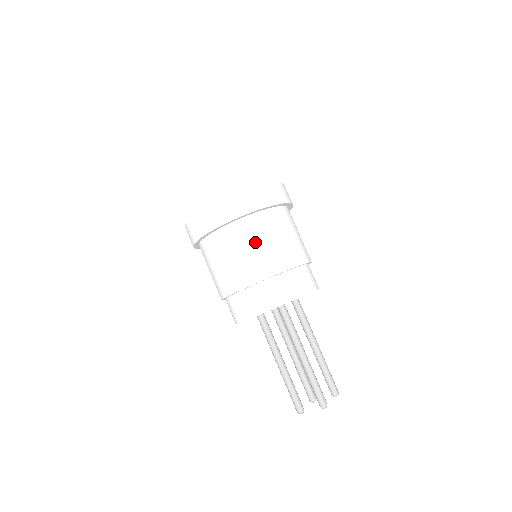
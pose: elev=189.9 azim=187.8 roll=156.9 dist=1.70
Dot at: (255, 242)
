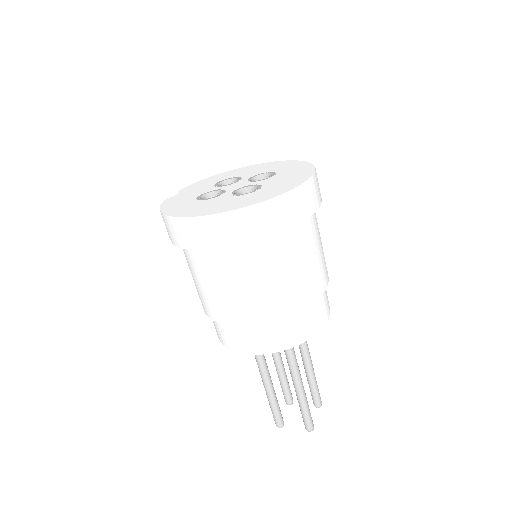
Dot at: (275, 271)
